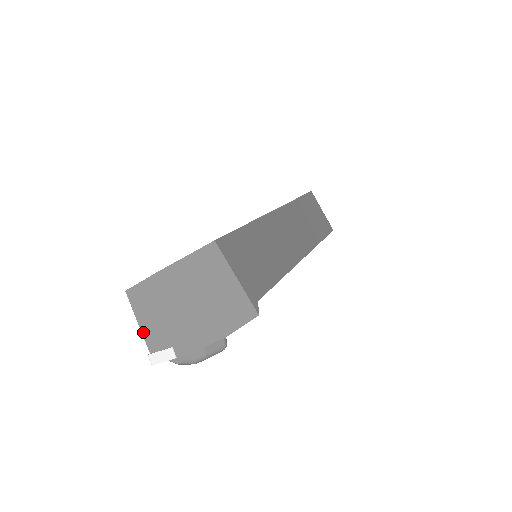
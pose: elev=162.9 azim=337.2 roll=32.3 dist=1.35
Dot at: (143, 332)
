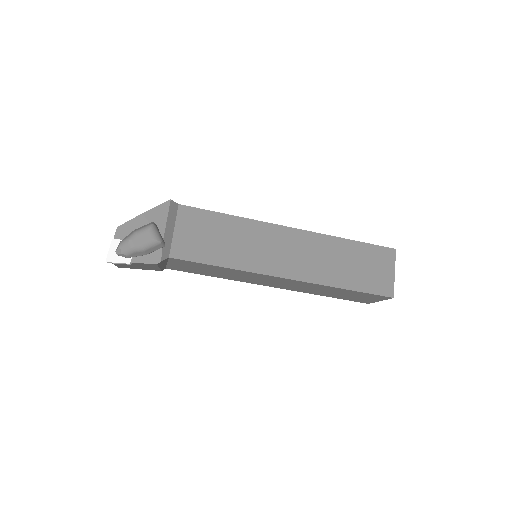
Dot at: occluded
